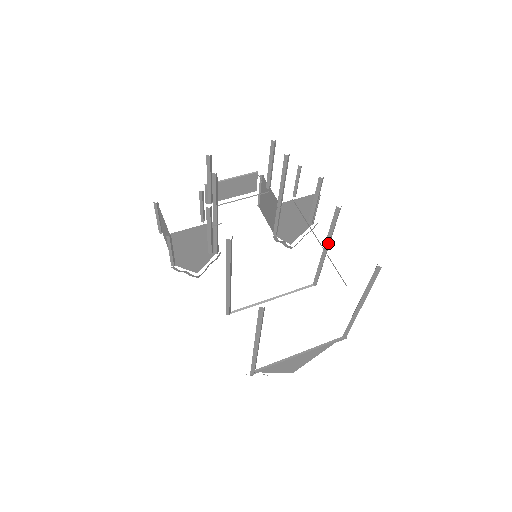
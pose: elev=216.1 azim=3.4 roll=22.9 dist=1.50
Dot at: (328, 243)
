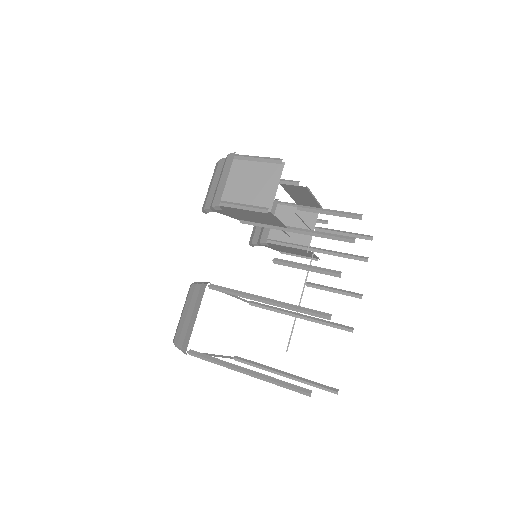
Dot at: (309, 320)
